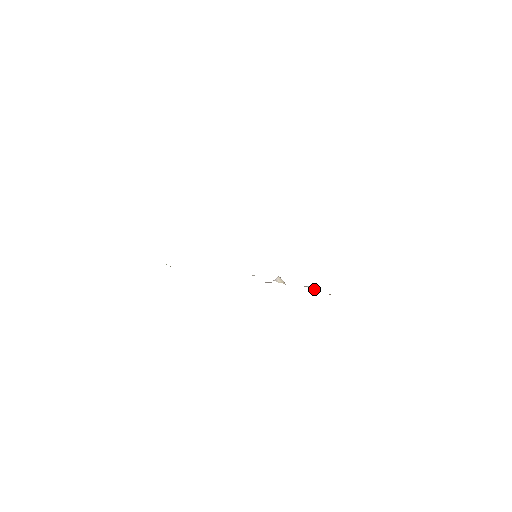
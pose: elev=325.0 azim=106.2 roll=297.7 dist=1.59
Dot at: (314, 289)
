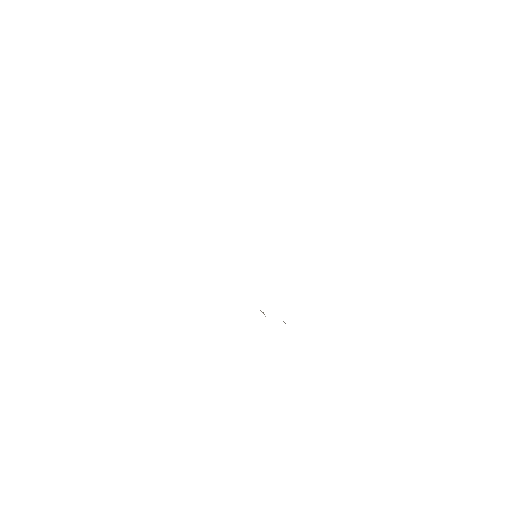
Dot at: occluded
